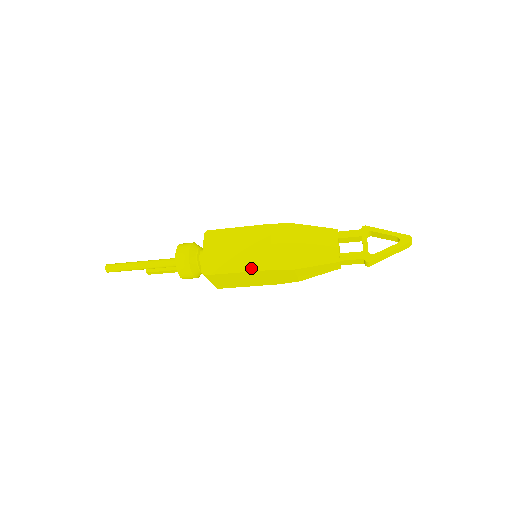
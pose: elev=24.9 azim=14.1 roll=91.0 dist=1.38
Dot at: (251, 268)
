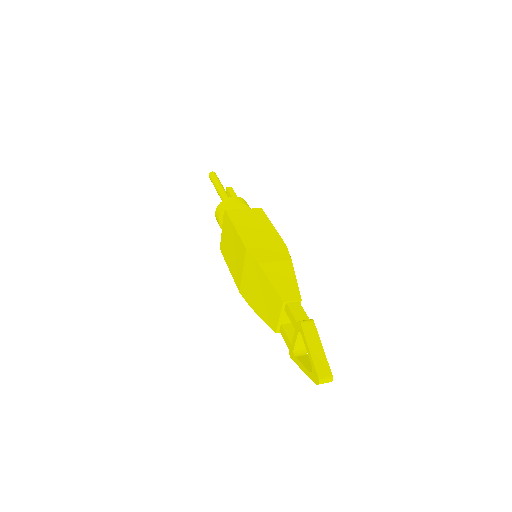
Dot at: (233, 276)
